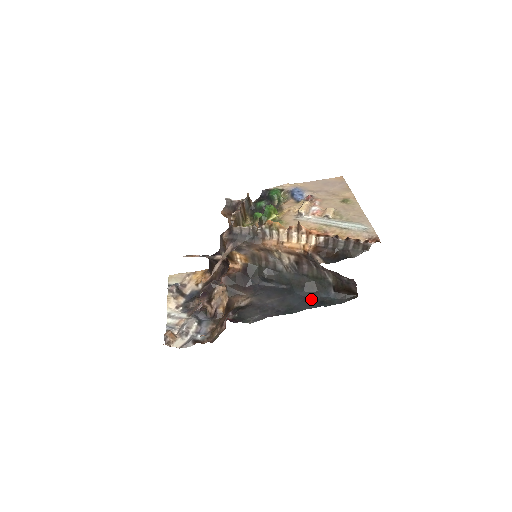
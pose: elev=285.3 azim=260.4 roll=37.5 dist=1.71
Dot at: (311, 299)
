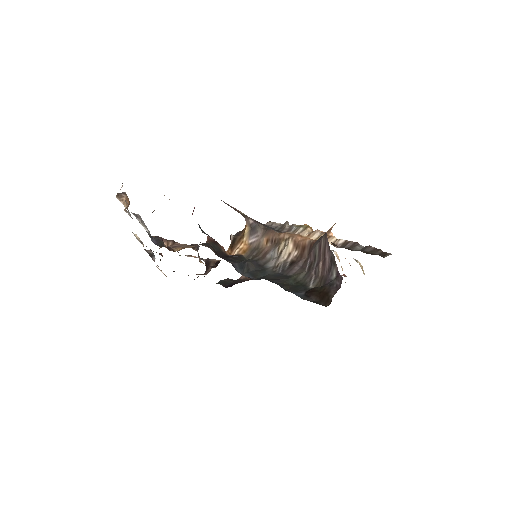
Dot at: occluded
